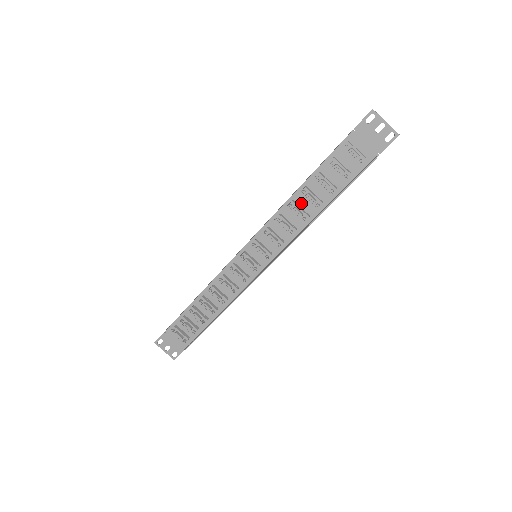
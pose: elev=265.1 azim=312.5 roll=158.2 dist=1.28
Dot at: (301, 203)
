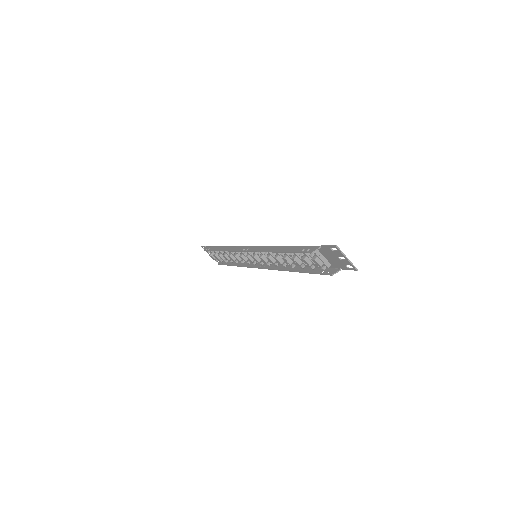
Dot at: occluded
